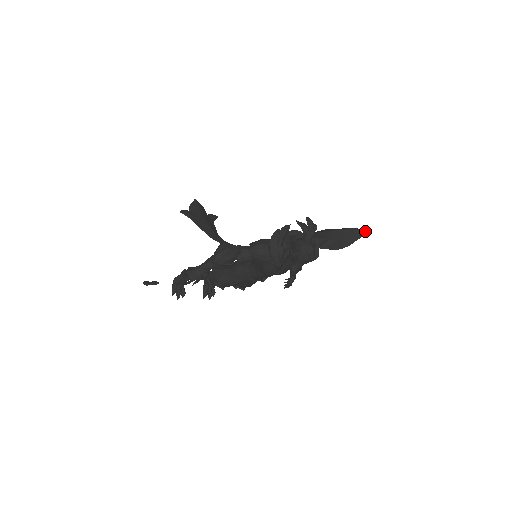
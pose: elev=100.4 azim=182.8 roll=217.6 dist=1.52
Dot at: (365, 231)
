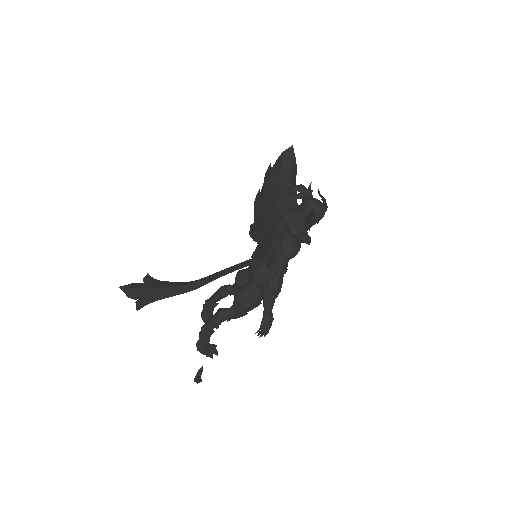
Dot at: (290, 148)
